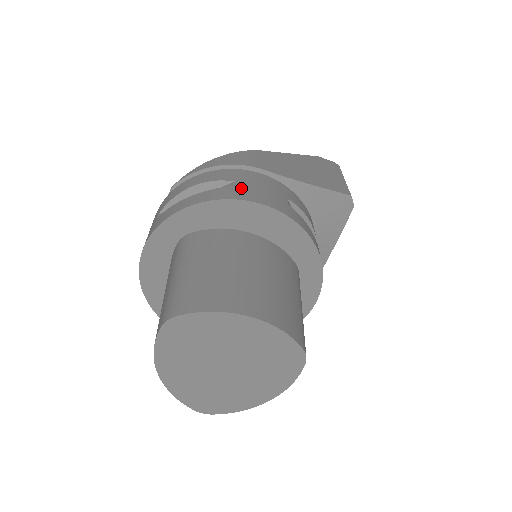
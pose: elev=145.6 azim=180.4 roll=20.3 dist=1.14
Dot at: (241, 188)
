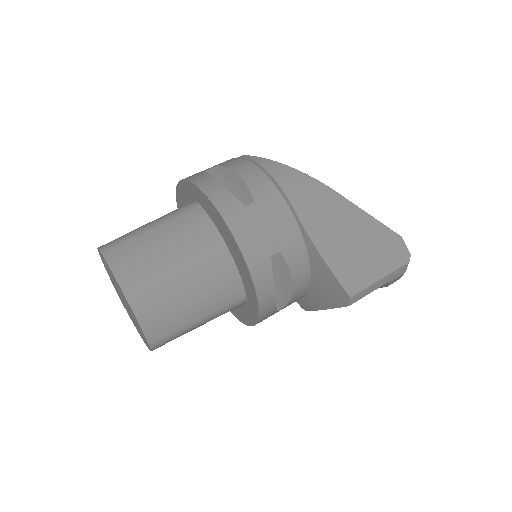
Dot at: (246, 212)
